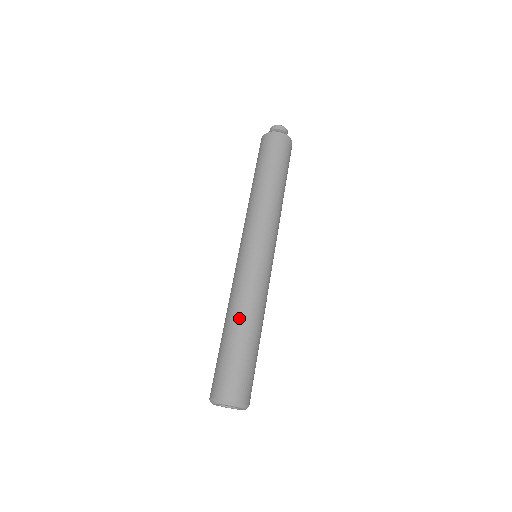
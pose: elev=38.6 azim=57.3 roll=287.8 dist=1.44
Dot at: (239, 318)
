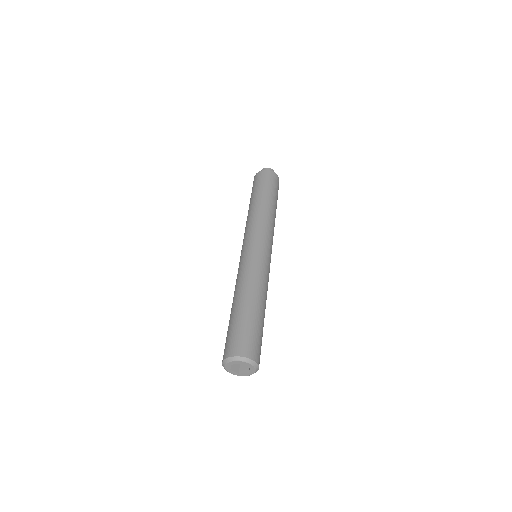
Dot at: (248, 294)
